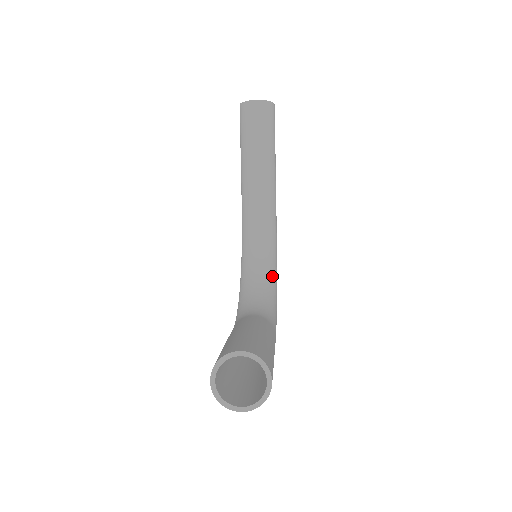
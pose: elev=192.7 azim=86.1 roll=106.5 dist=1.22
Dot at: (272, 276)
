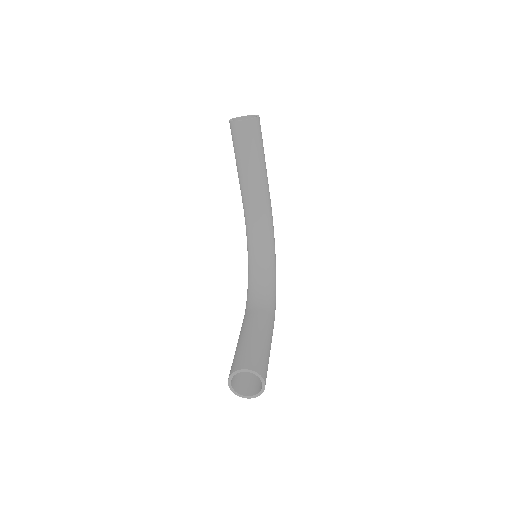
Dot at: (271, 262)
